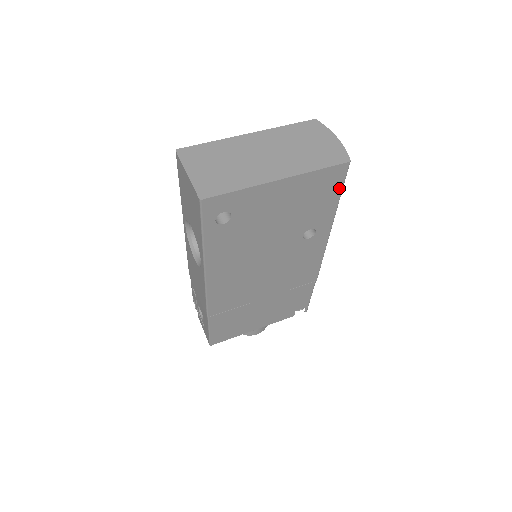
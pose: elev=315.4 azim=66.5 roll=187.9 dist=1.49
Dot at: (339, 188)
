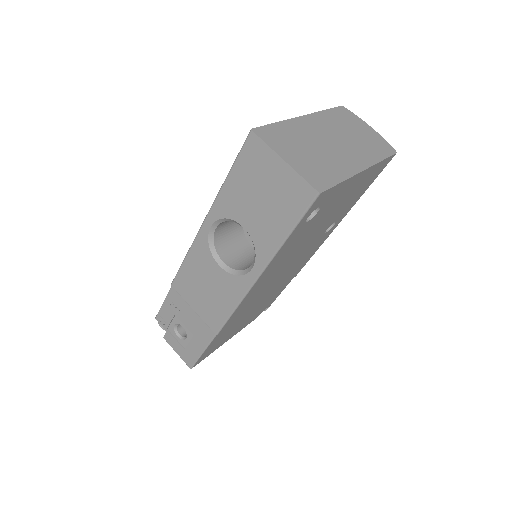
Dot at: (374, 179)
